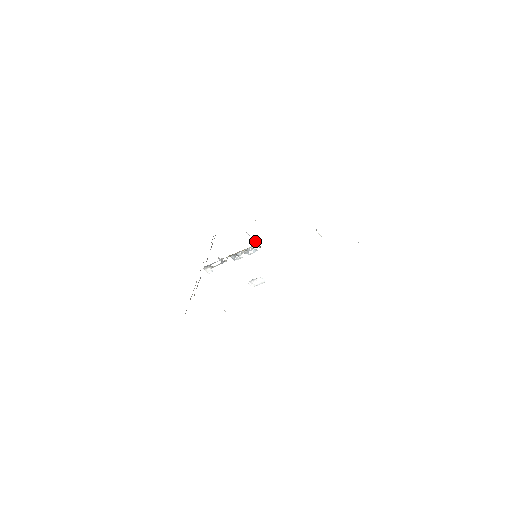
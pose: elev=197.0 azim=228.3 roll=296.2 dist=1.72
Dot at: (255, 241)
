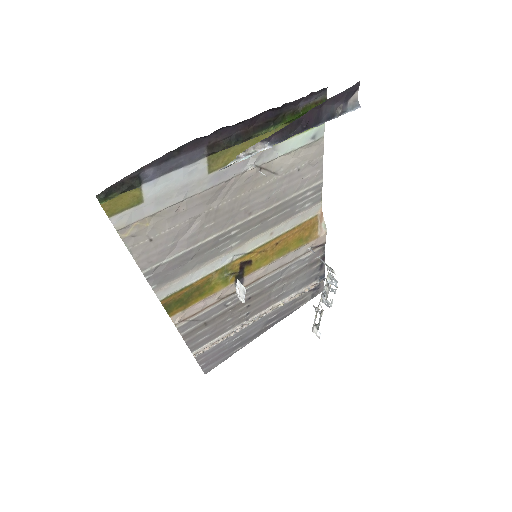
Dot at: occluded
